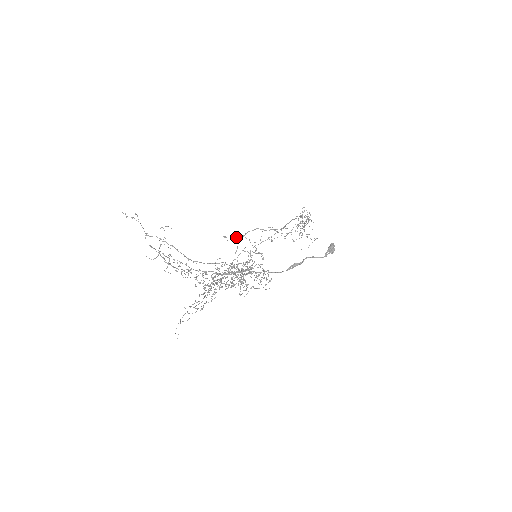
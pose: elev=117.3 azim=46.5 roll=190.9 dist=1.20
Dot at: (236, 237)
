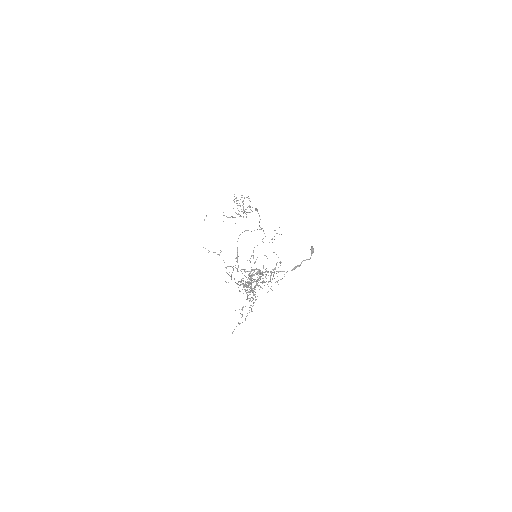
Dot at: occluded
